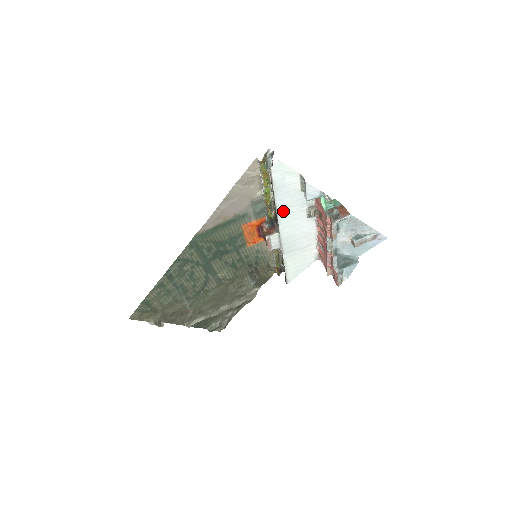
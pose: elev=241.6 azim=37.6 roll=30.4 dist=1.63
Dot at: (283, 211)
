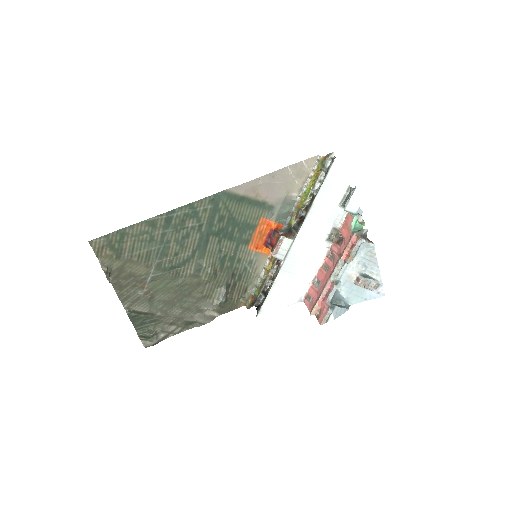
Dot at: (313, 216)
